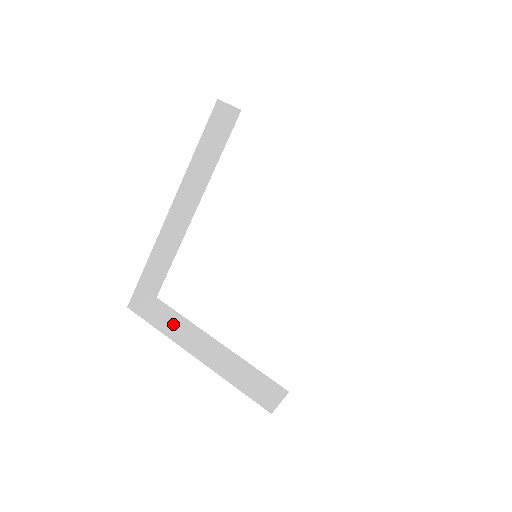
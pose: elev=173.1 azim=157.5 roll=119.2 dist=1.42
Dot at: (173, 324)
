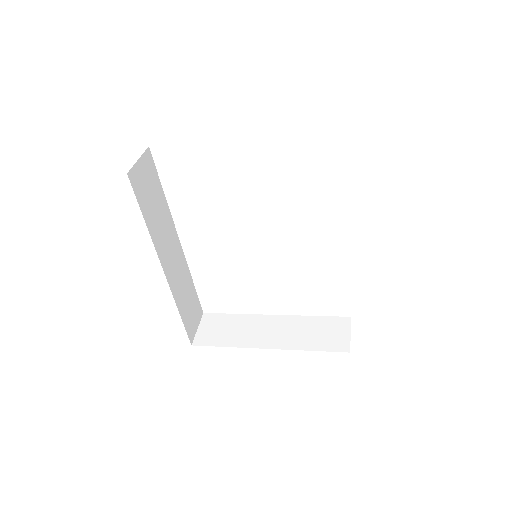
Dot at: (232, 330)
